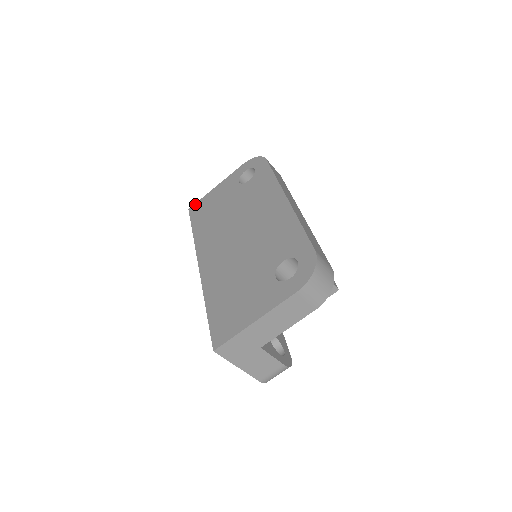
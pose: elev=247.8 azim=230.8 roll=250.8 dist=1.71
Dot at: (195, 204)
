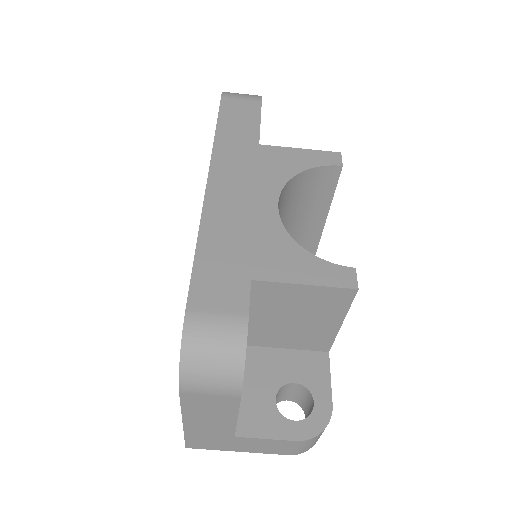
Dot at: occluded
